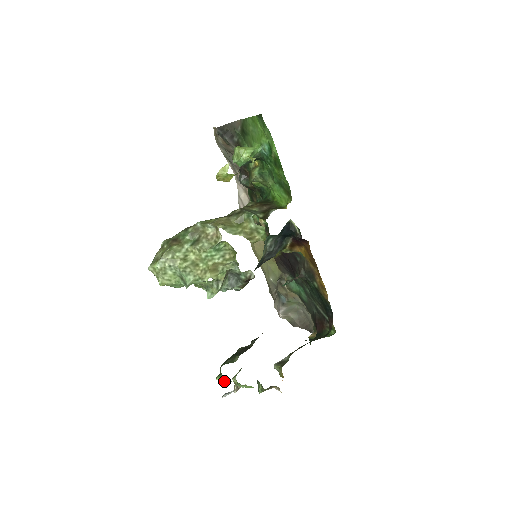
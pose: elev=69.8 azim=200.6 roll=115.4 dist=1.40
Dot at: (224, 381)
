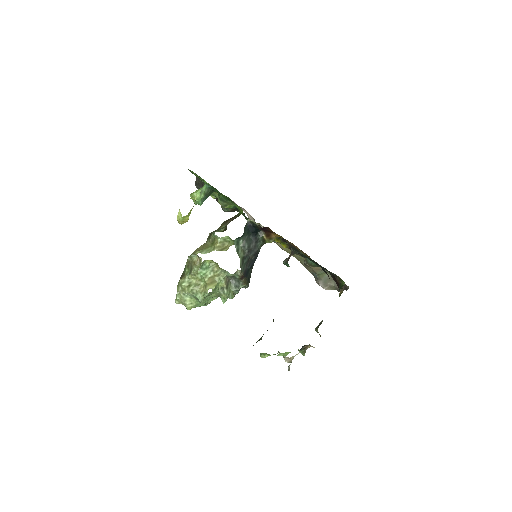
Dot at: (265, 357)
